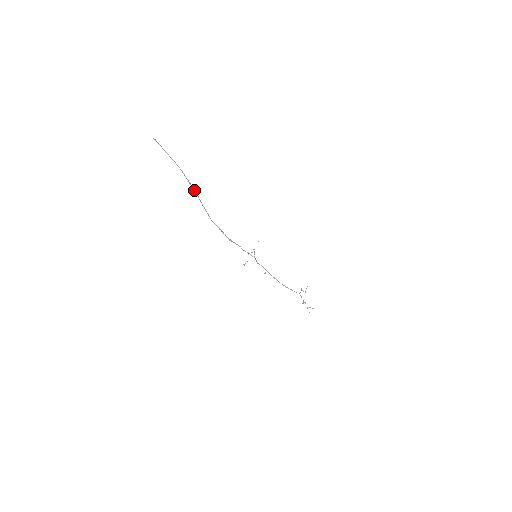
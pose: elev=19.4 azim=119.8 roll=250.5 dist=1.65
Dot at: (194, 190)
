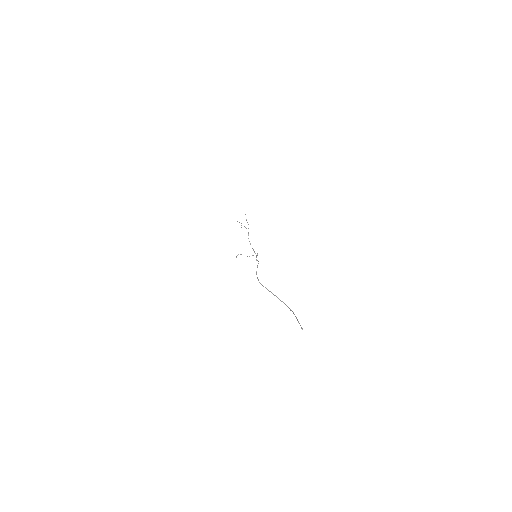
Dot at: (281, 301)
